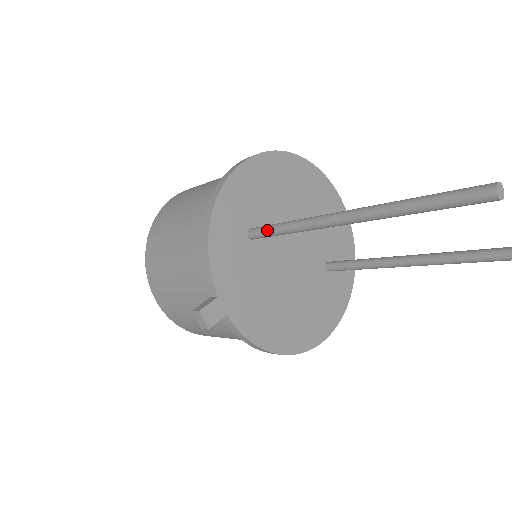
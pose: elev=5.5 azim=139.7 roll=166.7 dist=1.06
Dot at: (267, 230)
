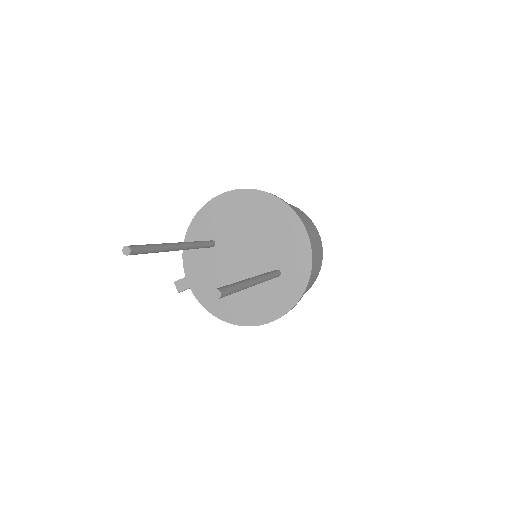
Dot at: occluded
